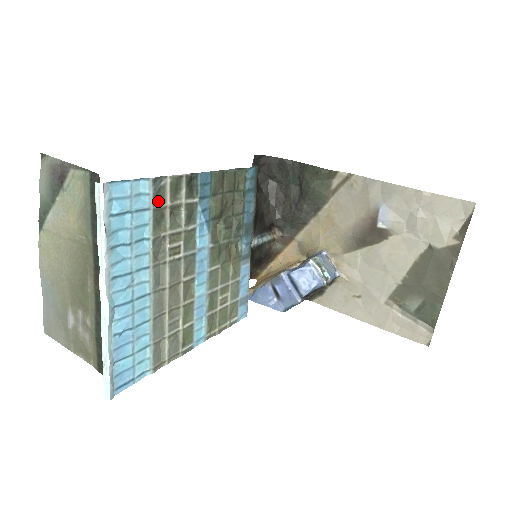
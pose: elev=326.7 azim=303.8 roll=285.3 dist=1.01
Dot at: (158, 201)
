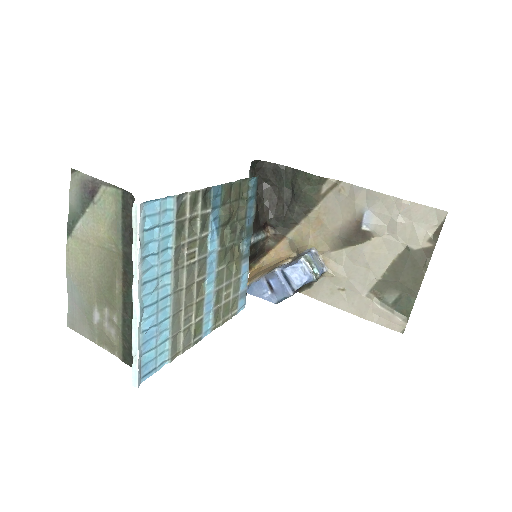
Dot at: (180, 214)
